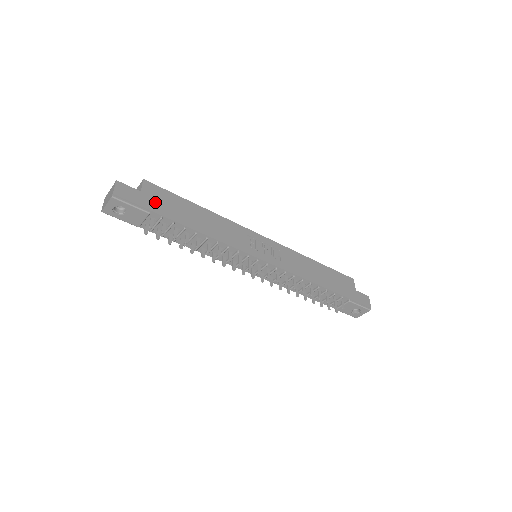
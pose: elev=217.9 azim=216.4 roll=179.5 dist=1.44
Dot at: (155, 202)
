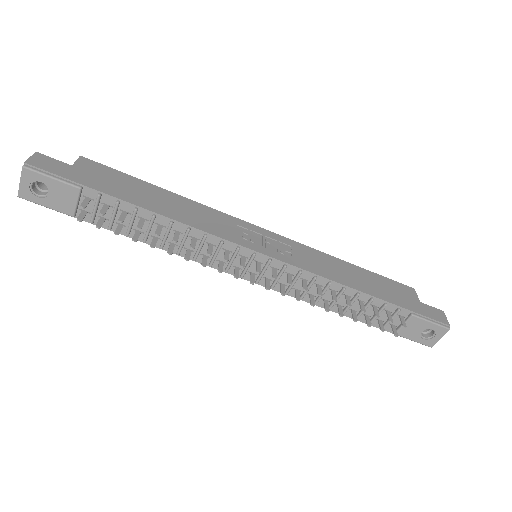
Dot at: (92, 178)
